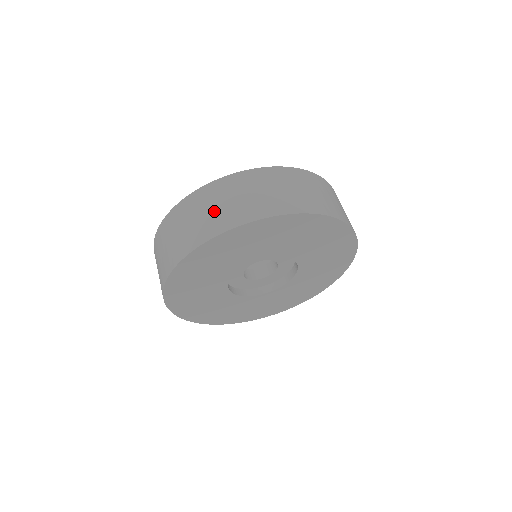
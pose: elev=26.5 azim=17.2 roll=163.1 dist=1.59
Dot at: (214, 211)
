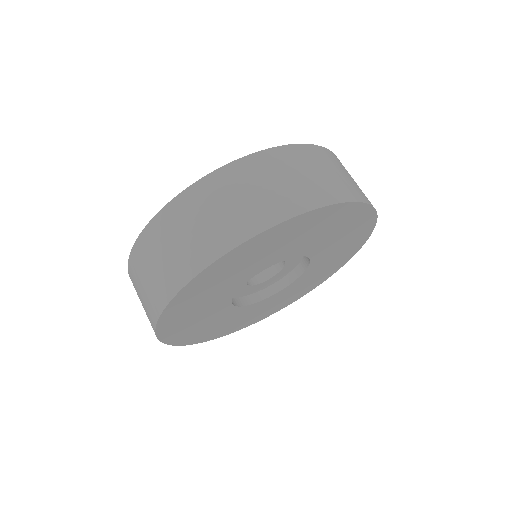
Dot at: (143, 297)
